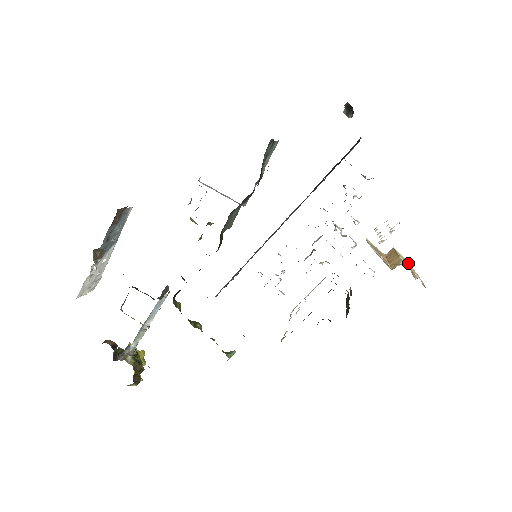
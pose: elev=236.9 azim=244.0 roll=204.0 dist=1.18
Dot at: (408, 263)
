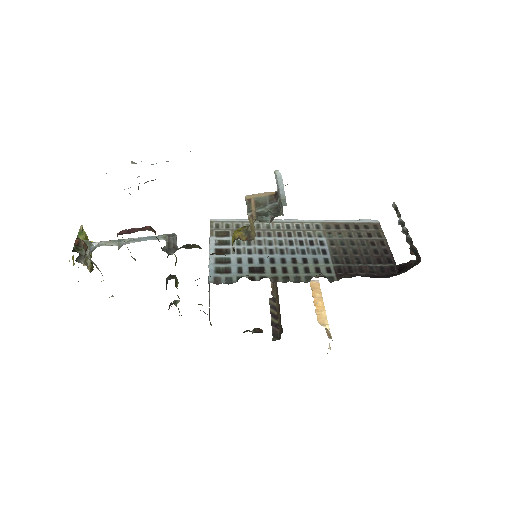
Dot at: occluded
